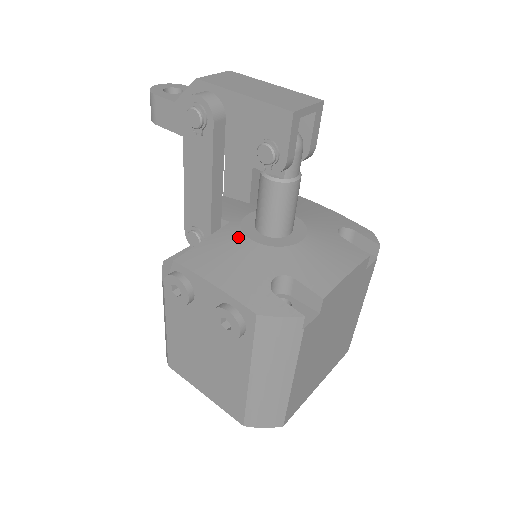
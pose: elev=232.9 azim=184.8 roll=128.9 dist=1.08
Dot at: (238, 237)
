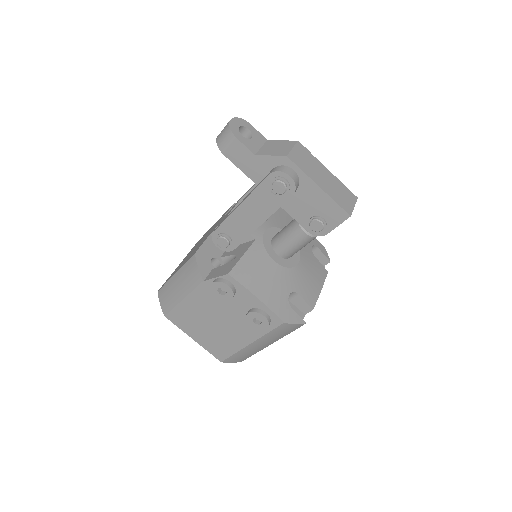
Dot at: (265, 256)
